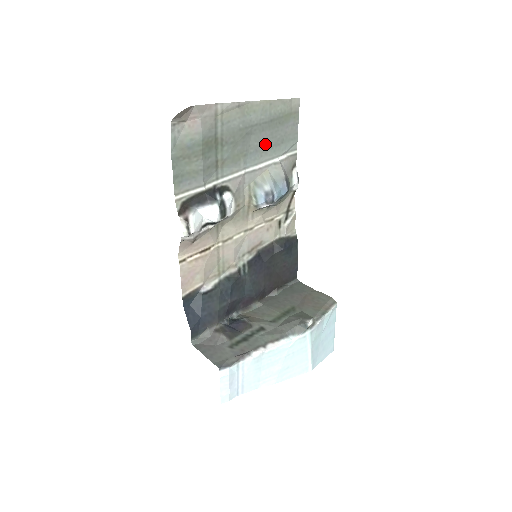
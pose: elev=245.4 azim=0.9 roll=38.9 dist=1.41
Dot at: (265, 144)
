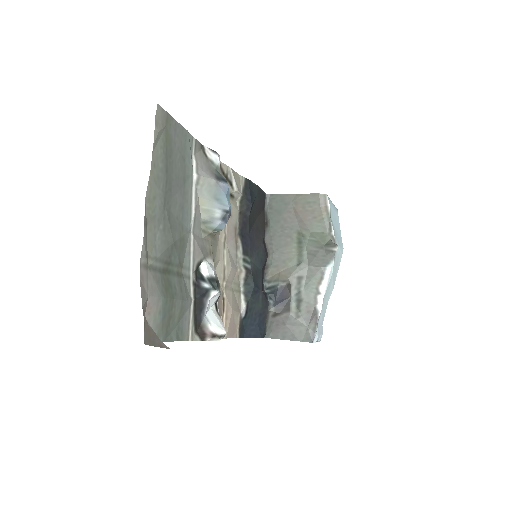
Dot at: (180, 191)
